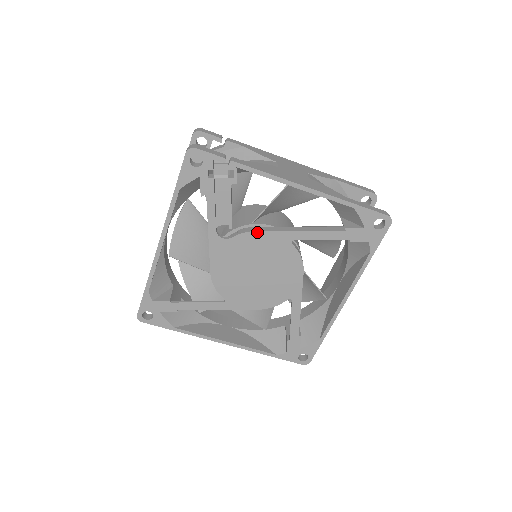
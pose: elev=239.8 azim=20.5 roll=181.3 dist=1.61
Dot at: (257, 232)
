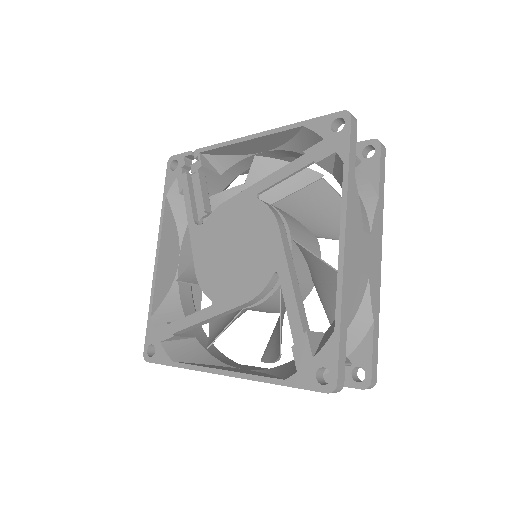
Dot at: (225, 203)
